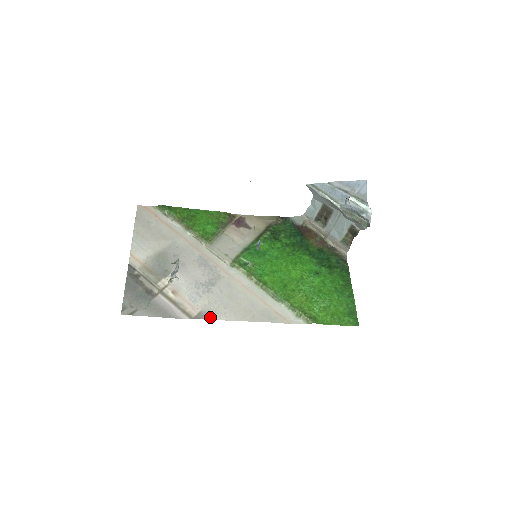
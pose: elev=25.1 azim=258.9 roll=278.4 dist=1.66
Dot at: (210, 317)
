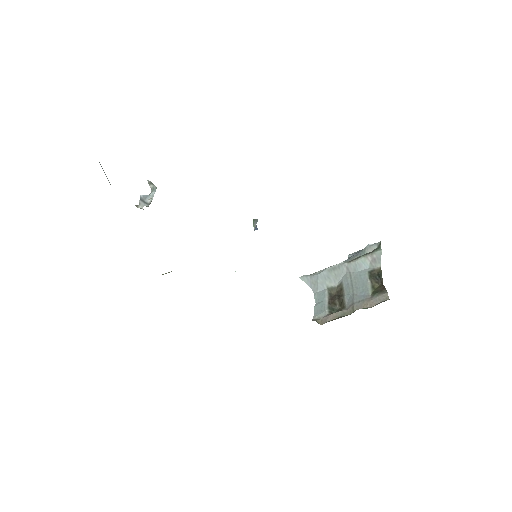
Dot at: occluded
